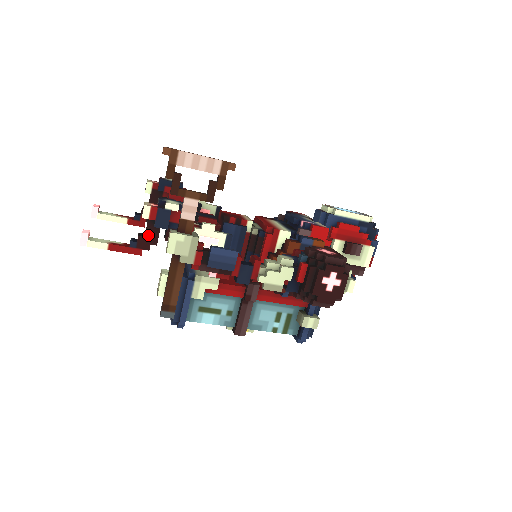
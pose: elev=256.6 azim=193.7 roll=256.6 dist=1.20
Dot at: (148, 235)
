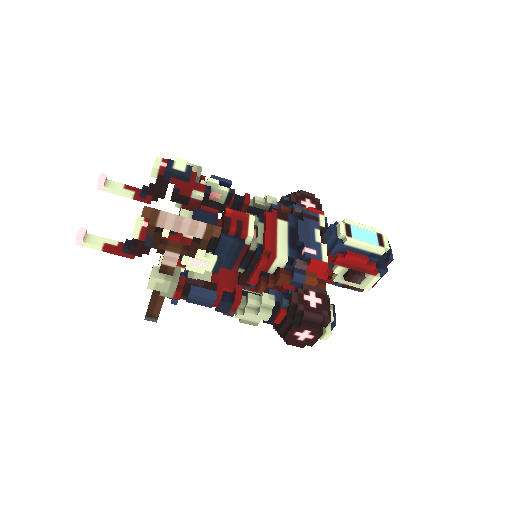
Dot at: (140, 246)
